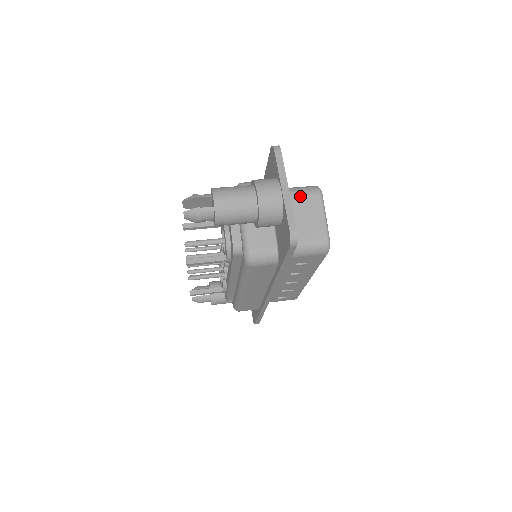
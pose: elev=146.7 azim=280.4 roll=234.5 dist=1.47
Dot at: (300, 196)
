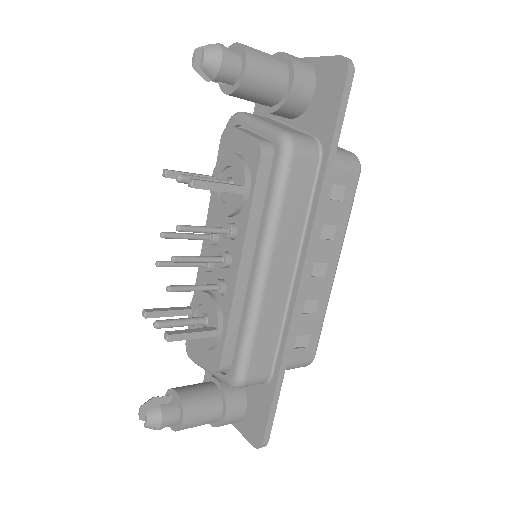
Dot at: occluded
